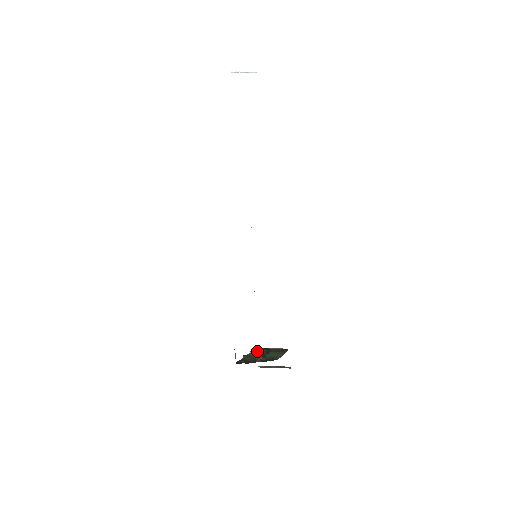
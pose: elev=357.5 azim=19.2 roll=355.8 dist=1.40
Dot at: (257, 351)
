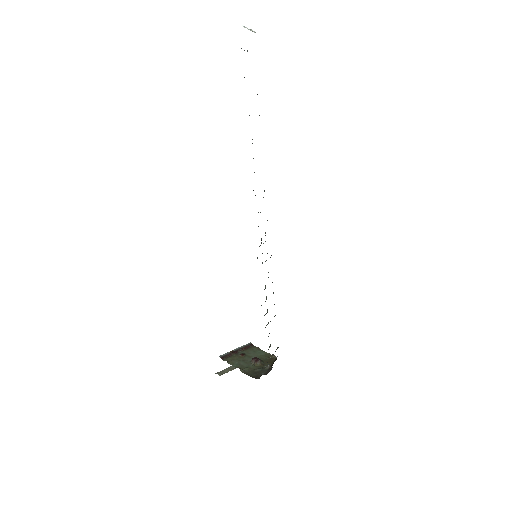
Dot at: (228, 358)
